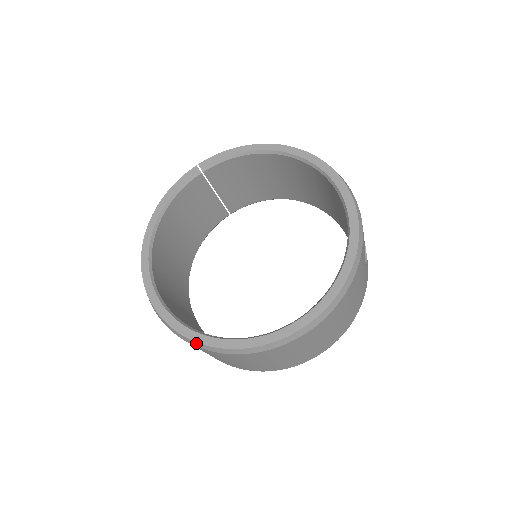
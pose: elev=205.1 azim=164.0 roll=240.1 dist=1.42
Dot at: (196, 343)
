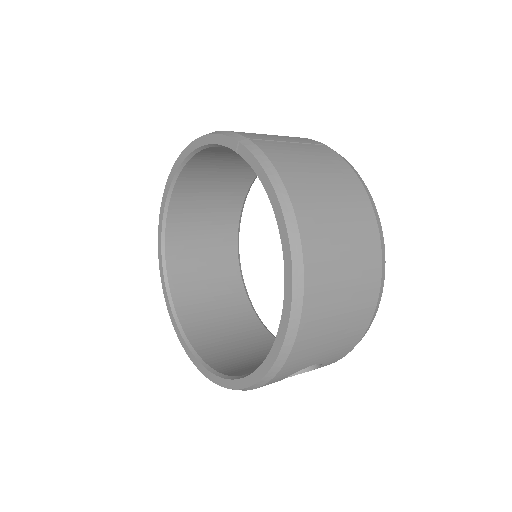
Dot at: (161, 272)
